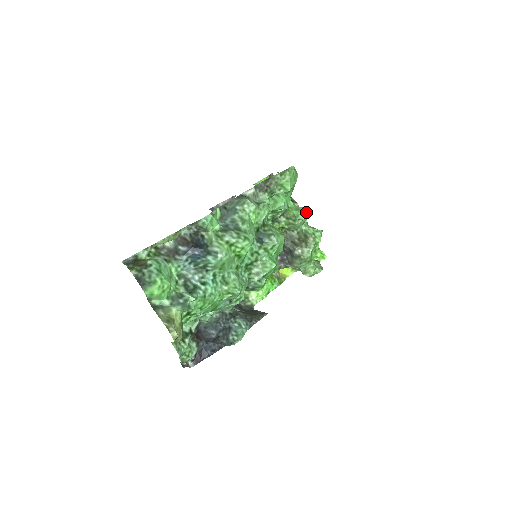
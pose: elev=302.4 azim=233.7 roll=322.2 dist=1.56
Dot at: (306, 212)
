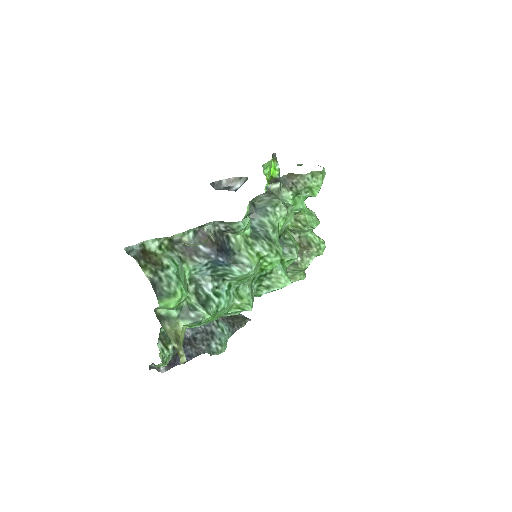
Dot at: (317, 219)
